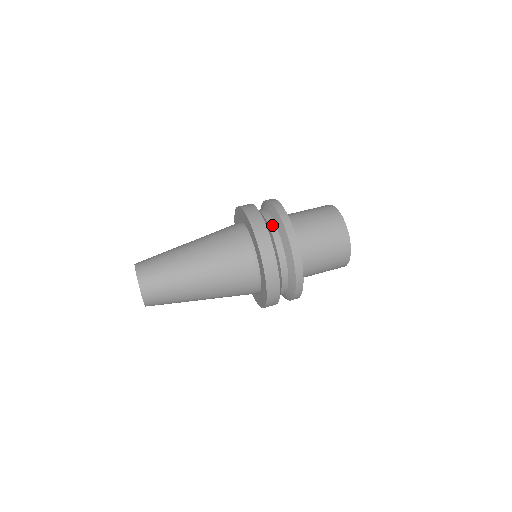
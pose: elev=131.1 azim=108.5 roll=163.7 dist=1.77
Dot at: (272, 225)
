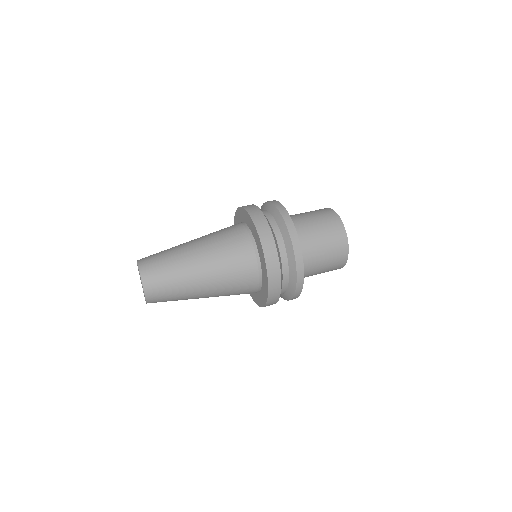
Dot at: occluded
